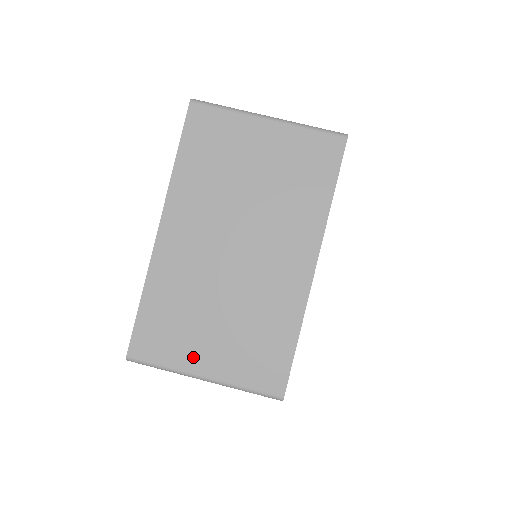
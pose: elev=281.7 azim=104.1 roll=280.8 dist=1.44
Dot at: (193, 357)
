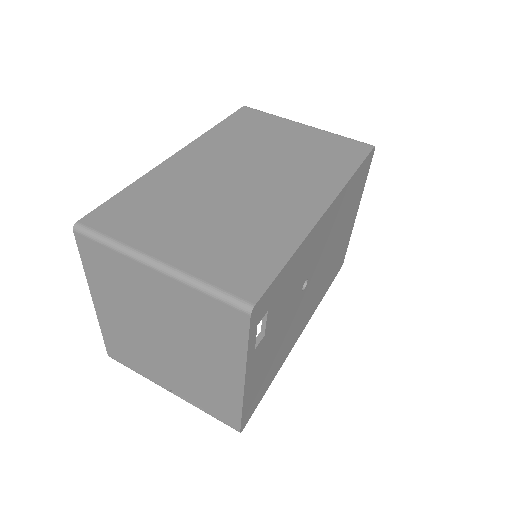
Dot at: (155, 240)
